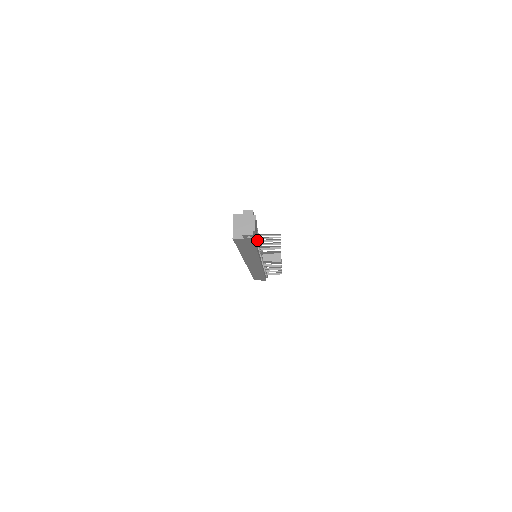
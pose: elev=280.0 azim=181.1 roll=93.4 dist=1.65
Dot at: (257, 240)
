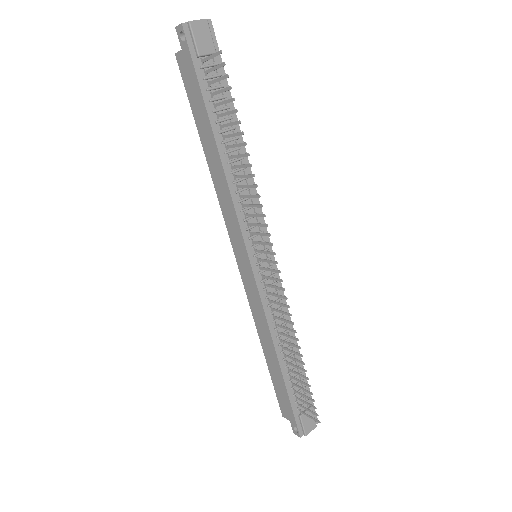
Dot at: (214, 104)
